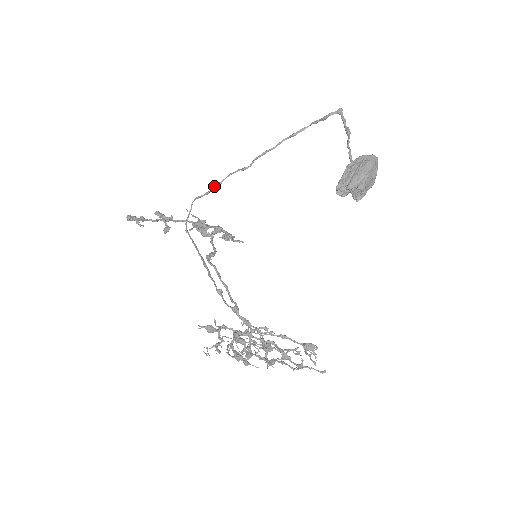
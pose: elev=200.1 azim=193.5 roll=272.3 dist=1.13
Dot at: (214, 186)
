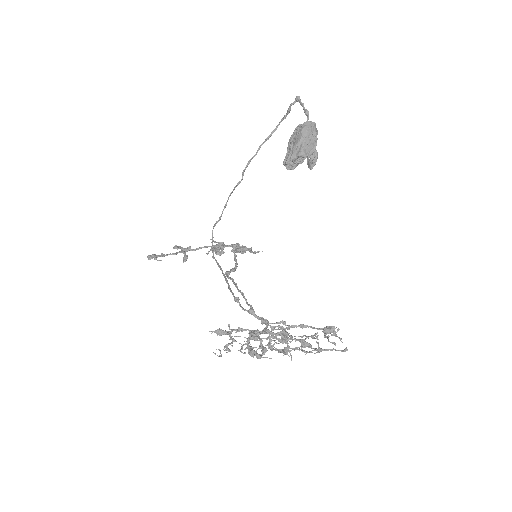
Dot at: (223, 209)
